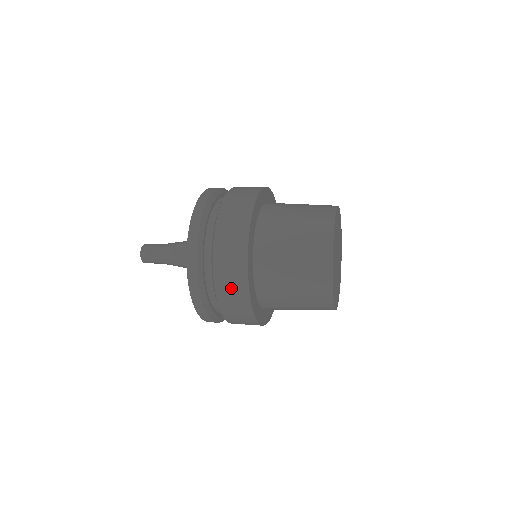
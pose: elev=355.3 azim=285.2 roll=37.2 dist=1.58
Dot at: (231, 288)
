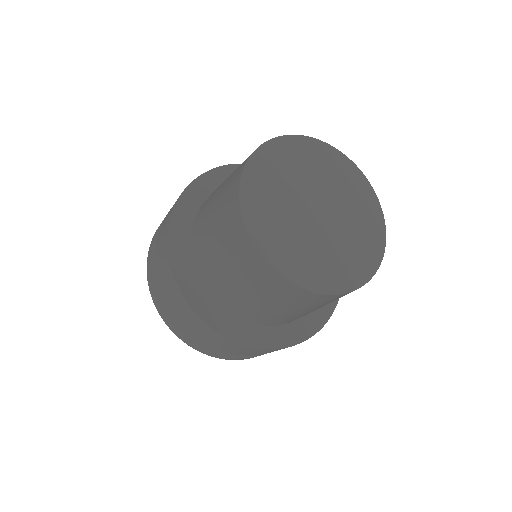
Dot at: (172, 295)
